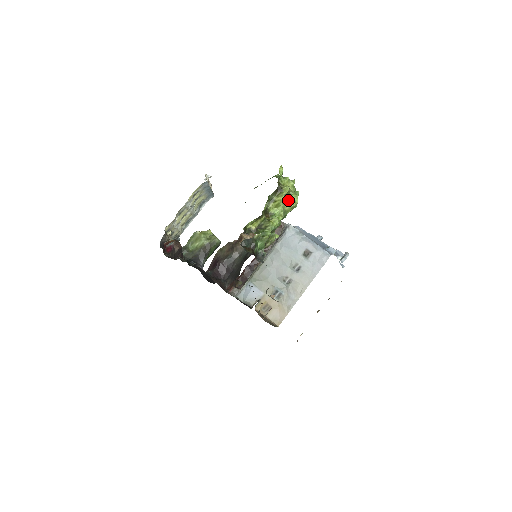
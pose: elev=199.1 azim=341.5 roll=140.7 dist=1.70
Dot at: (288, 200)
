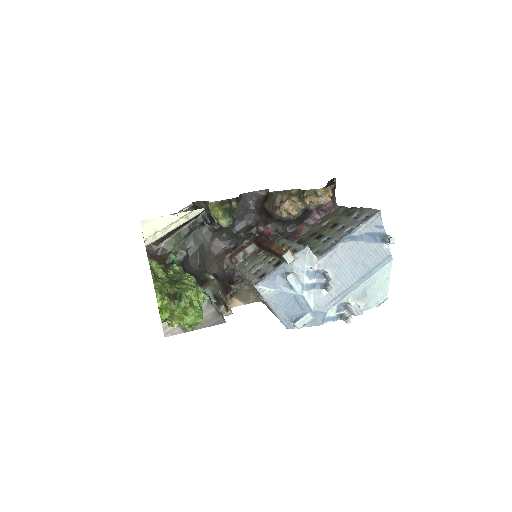
Dot at: occluded
